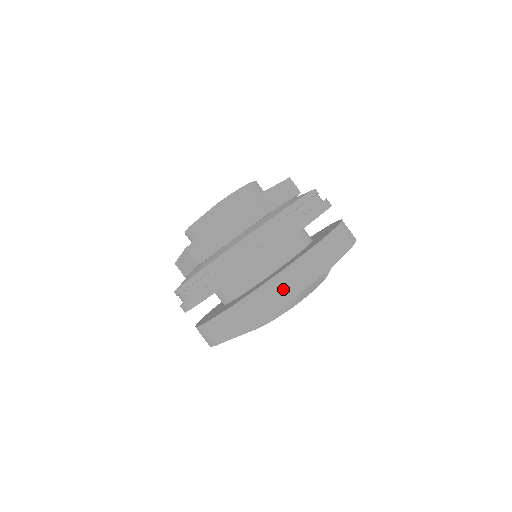
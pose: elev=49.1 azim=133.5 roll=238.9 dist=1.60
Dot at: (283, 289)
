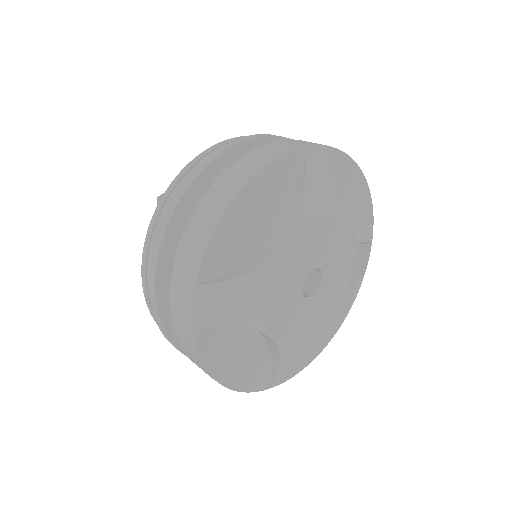
Dot at: (277, 149)
